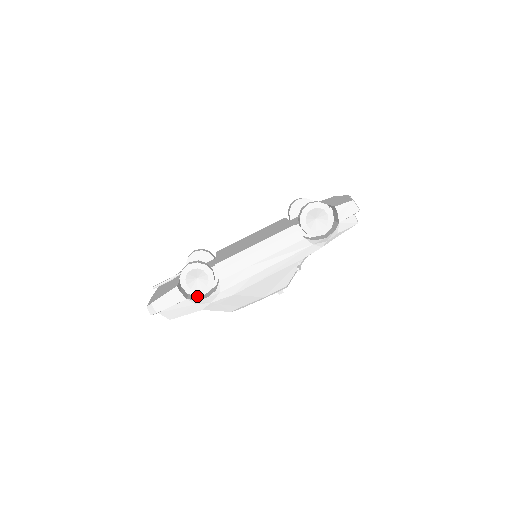
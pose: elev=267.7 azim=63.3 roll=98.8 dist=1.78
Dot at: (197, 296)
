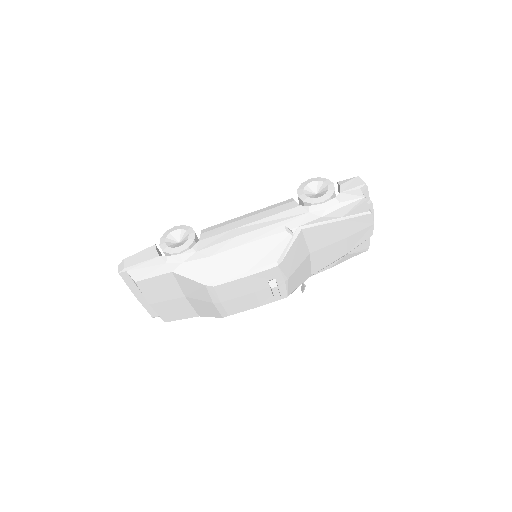
Dot at: occluded
